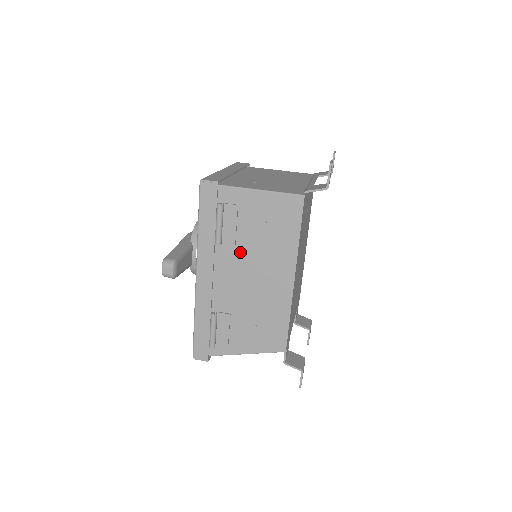
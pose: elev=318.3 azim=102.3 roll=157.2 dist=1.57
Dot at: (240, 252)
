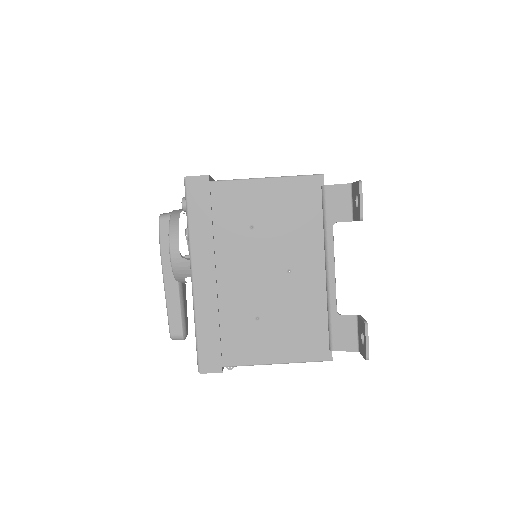
Dot at: occluded
